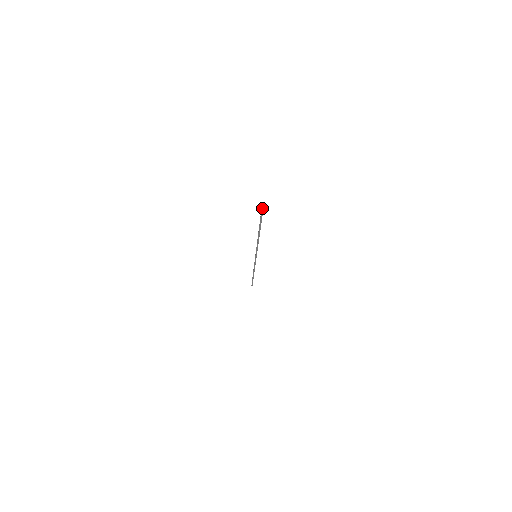
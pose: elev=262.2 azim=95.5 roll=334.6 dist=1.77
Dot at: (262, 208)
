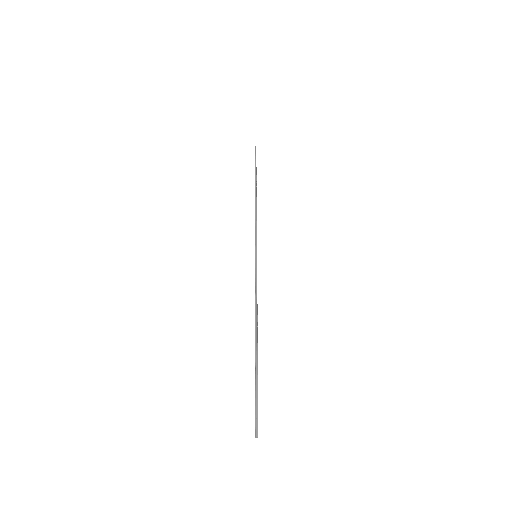
Dot at: (256, 428)
